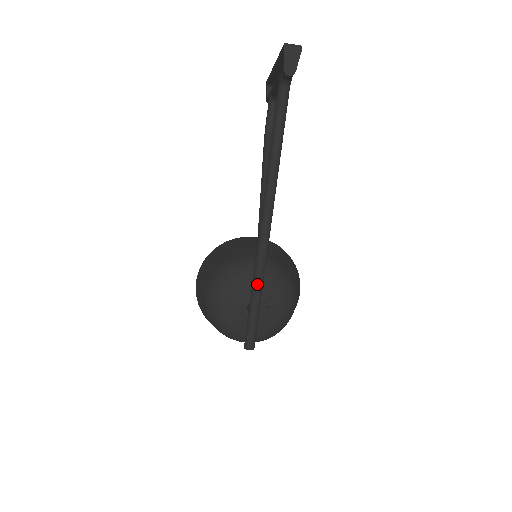
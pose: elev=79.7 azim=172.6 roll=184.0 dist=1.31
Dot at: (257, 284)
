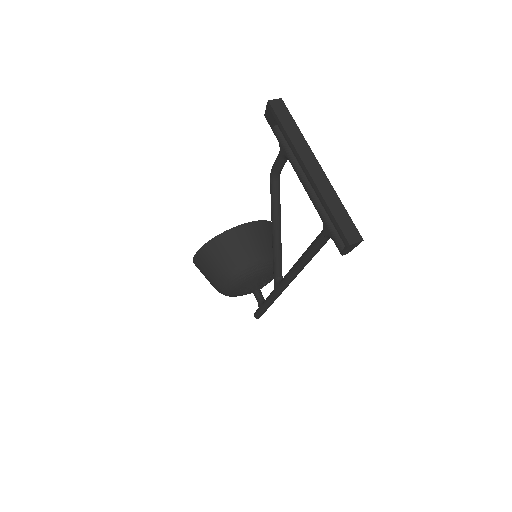
Dot at: (272, 303)
